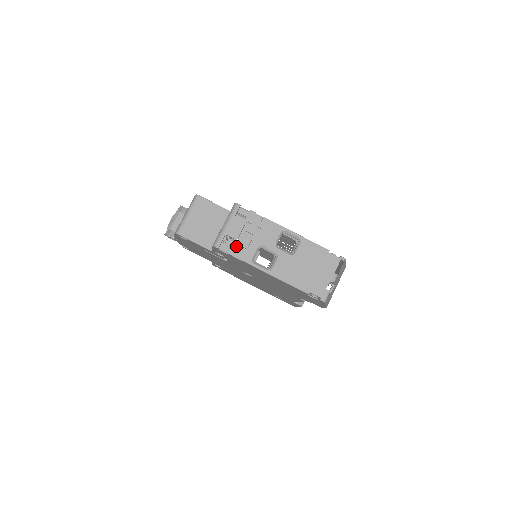
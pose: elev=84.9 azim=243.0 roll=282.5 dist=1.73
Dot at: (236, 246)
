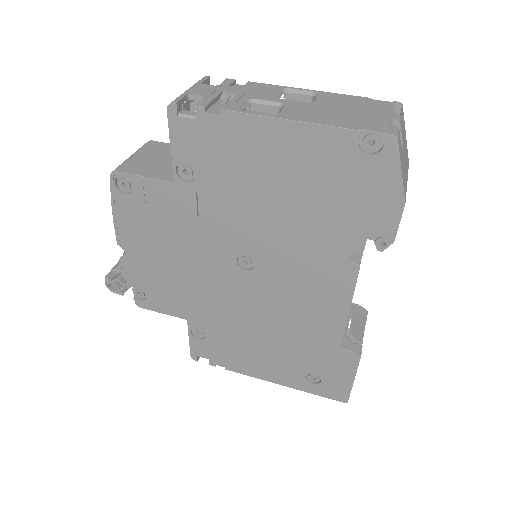
Dot at: (208, 100)
